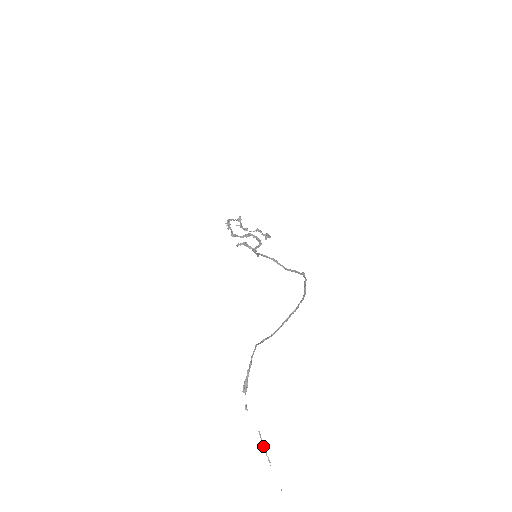
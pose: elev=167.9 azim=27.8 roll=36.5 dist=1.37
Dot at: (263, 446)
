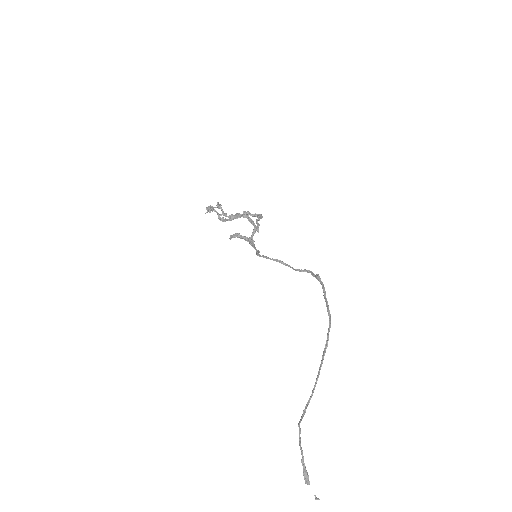
Dot at: out of frame
